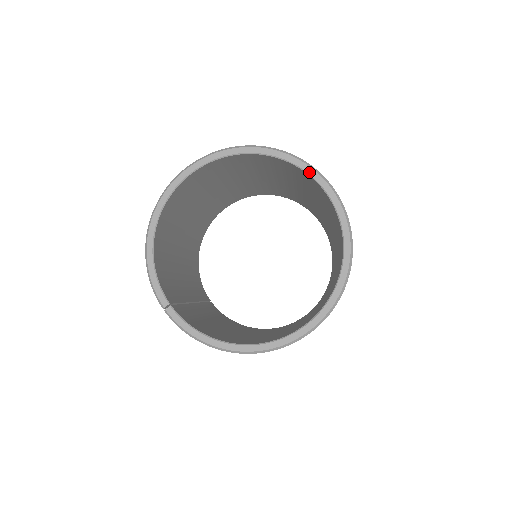
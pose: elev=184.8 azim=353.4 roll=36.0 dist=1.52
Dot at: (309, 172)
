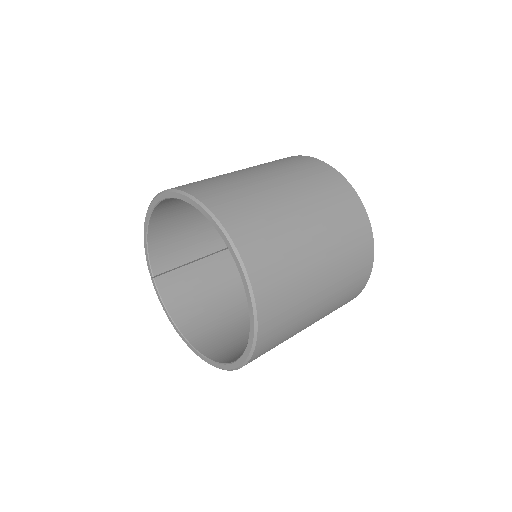
Dot at: (239, 270)
